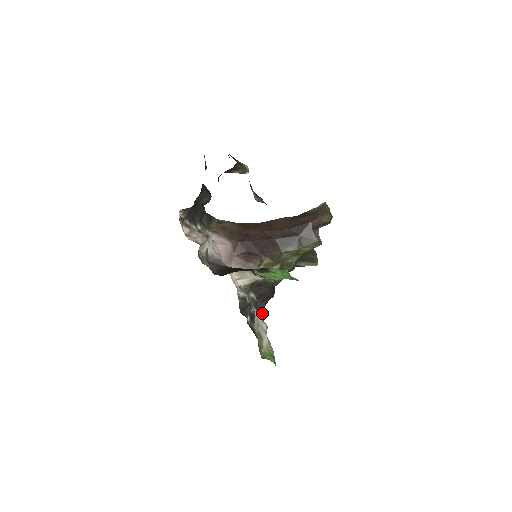
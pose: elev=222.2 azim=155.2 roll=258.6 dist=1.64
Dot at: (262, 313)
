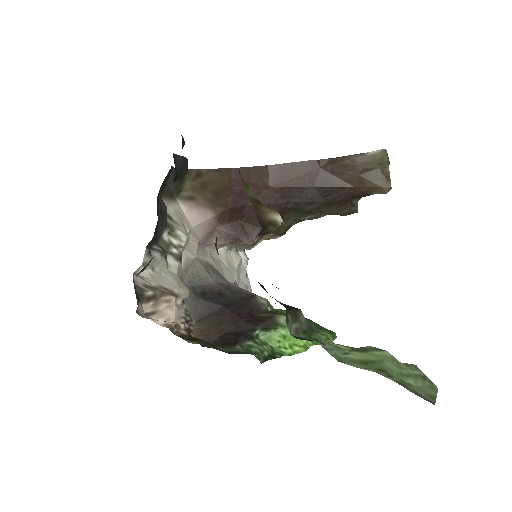
Dot at: occluded
